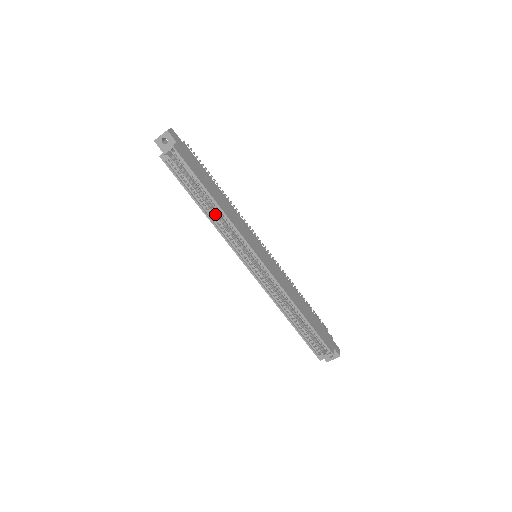
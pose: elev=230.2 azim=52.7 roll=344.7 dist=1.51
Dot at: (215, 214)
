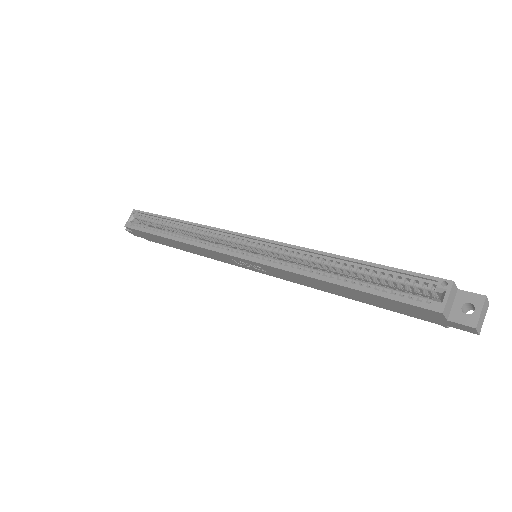
Dot at: occluded
